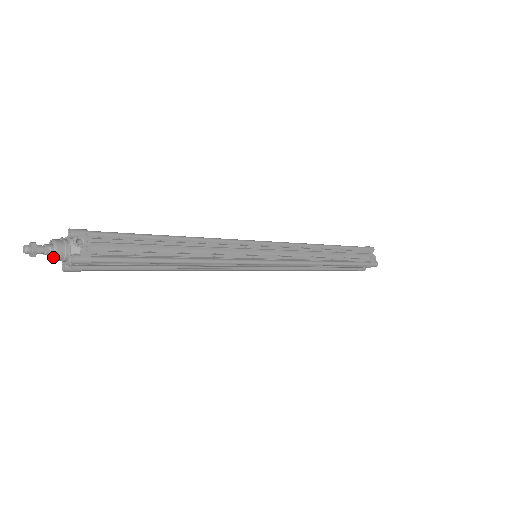
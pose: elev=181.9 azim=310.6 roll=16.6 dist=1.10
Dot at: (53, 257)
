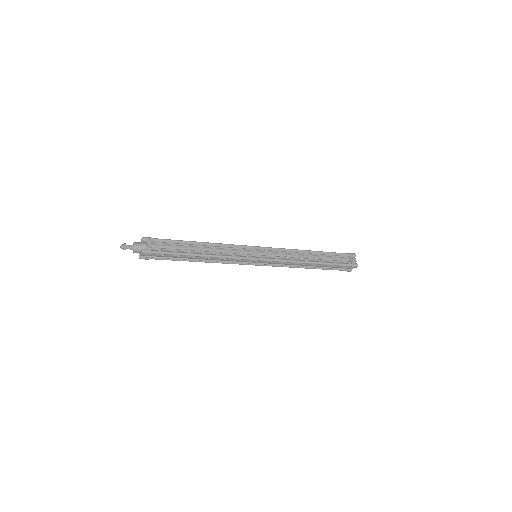
Dot at: (134, 251)
